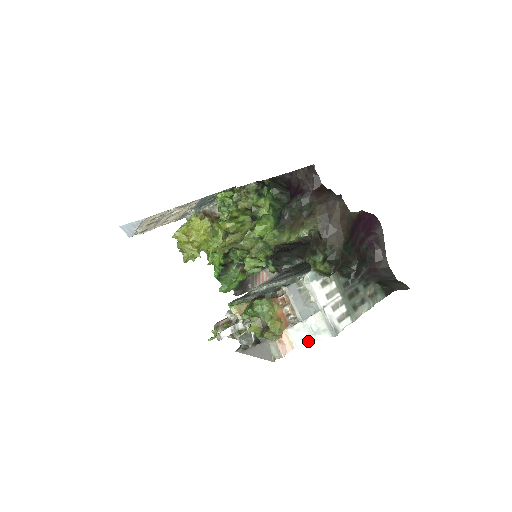
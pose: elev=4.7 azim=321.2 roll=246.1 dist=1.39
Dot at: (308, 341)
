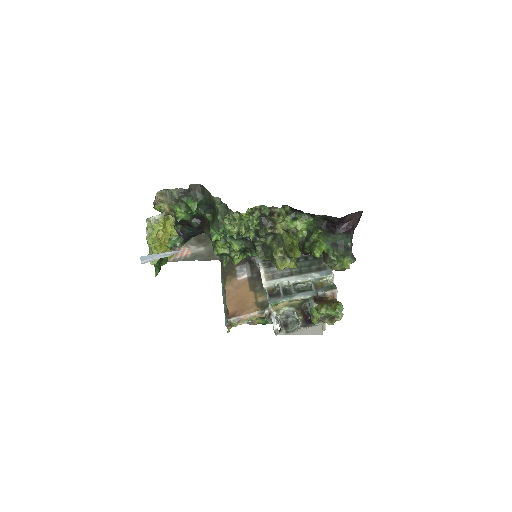
Dot at: occluded
